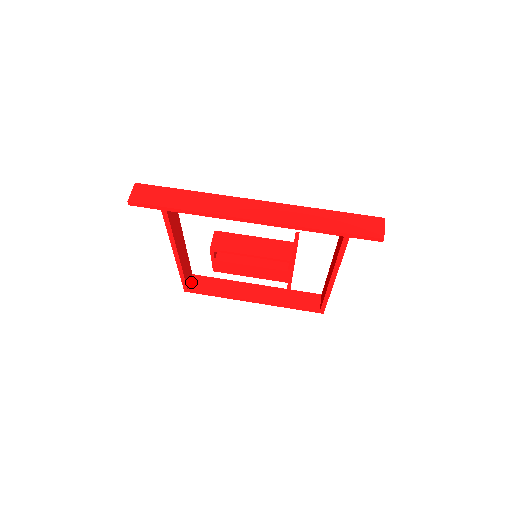
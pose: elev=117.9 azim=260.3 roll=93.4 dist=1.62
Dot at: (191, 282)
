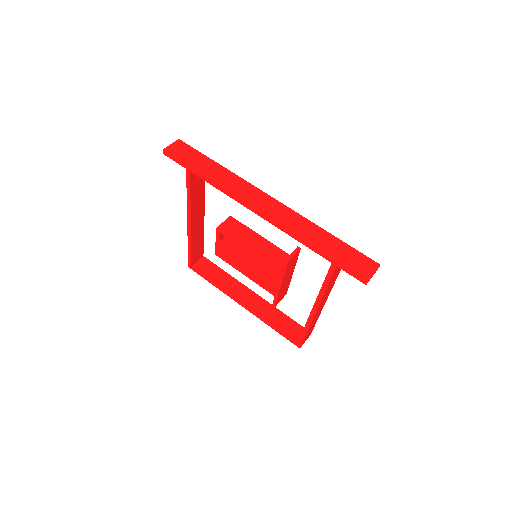
Dot at: (198, 261)
